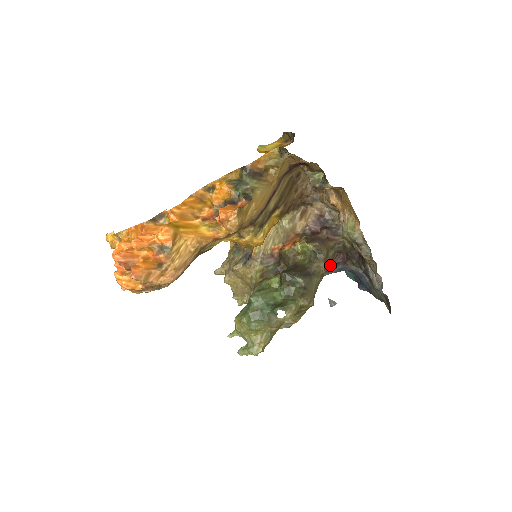
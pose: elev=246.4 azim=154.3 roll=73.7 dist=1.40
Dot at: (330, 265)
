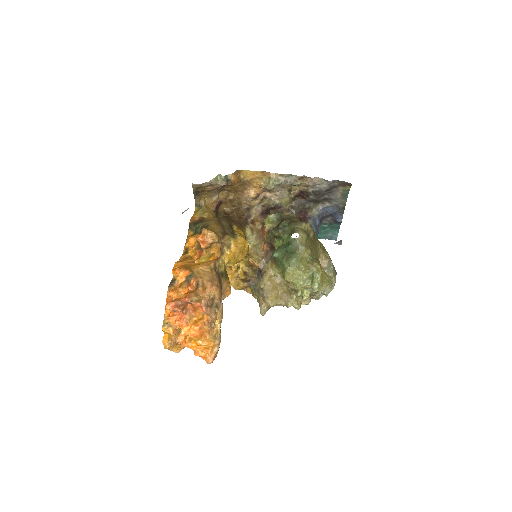
Dot at: occluded
